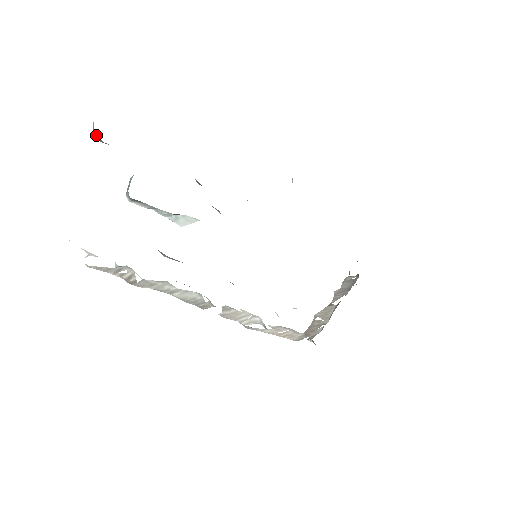
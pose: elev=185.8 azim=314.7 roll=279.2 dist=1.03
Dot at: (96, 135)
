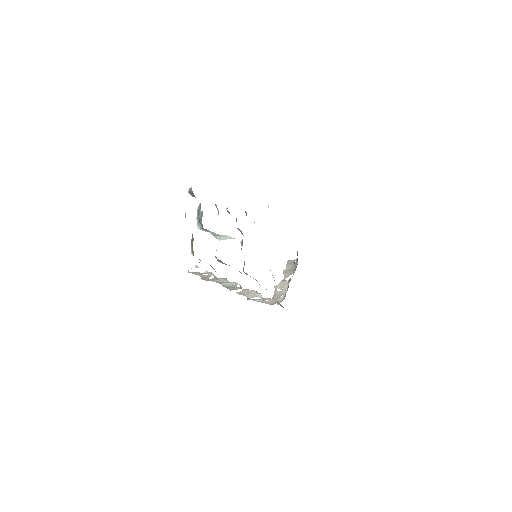
Dot at: (191, 193)
